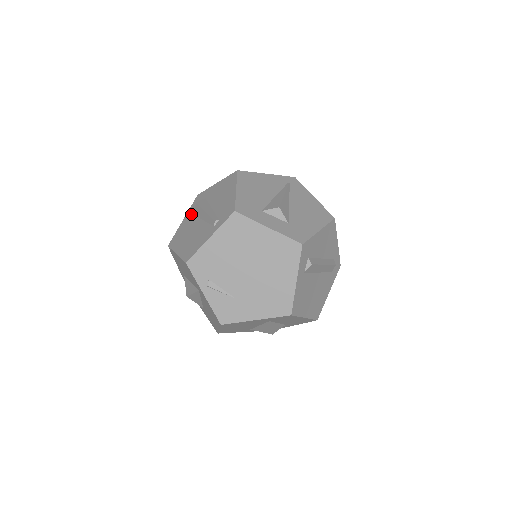
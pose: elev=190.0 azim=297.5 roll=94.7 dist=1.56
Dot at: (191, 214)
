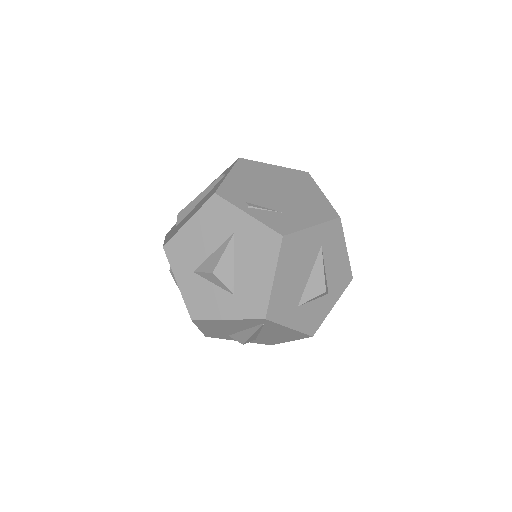
Dot at: (174, 228)
